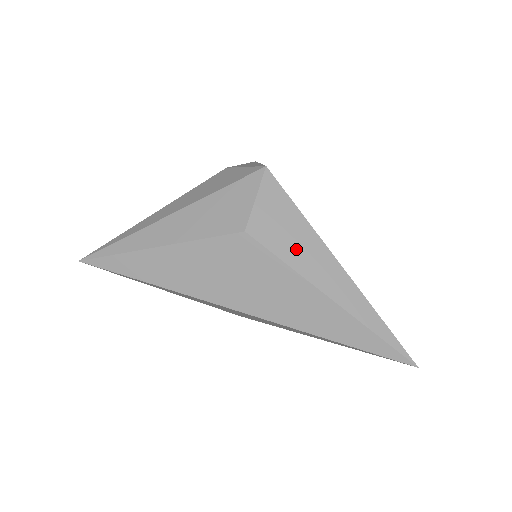
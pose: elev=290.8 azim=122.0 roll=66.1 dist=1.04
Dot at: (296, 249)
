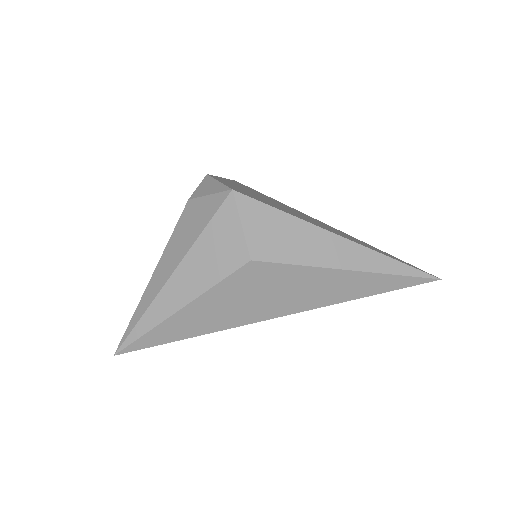
Dot at: (300, 247)
